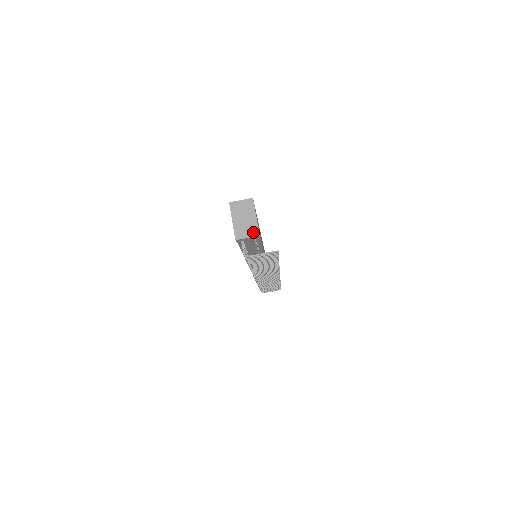
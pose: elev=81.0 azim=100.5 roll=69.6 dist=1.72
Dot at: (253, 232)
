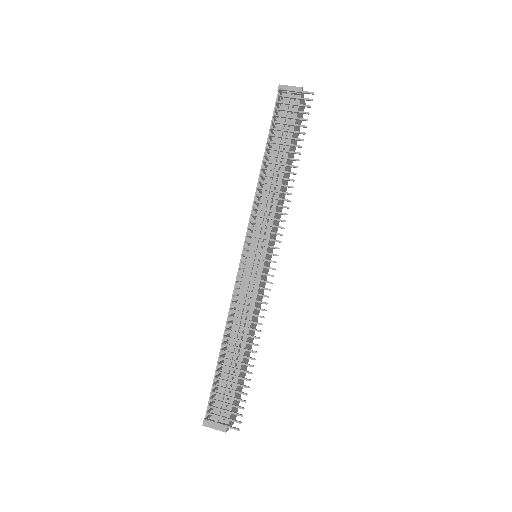
Dot at: (297, 89)
